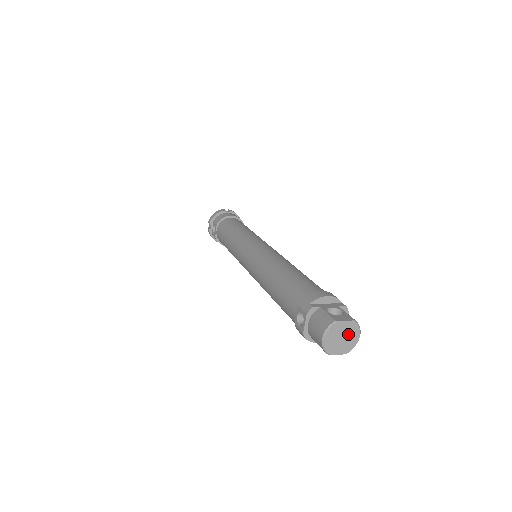
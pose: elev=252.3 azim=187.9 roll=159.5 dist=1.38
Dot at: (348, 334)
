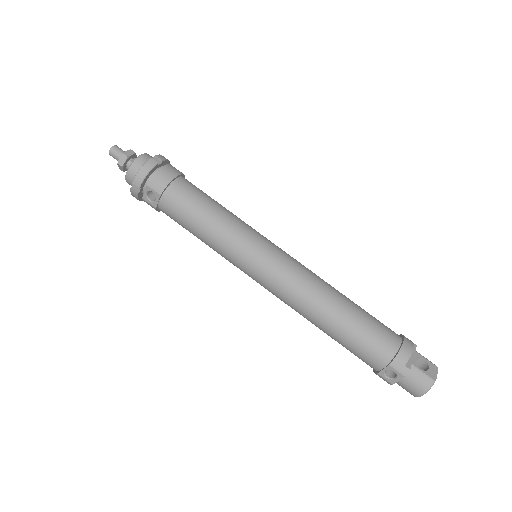
Dot at: occluded
